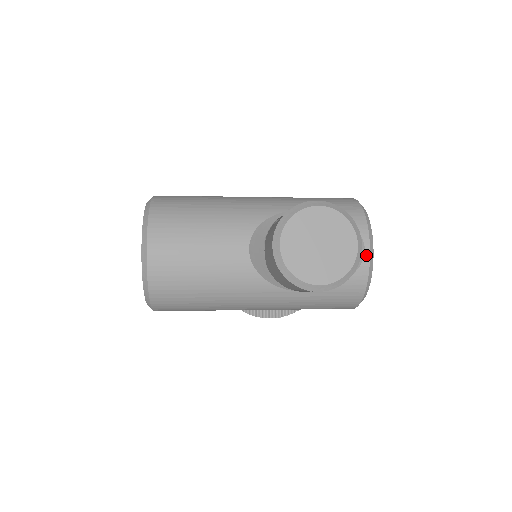
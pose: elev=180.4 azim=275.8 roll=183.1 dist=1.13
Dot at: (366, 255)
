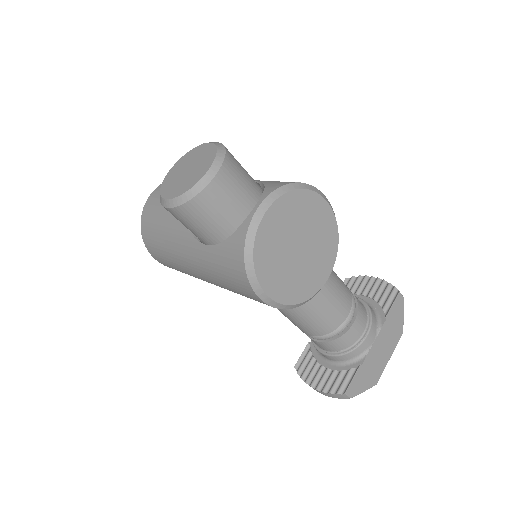
Dot at: (253, 211)
